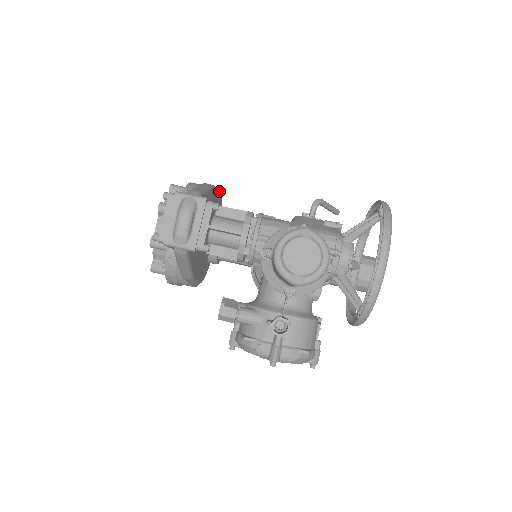
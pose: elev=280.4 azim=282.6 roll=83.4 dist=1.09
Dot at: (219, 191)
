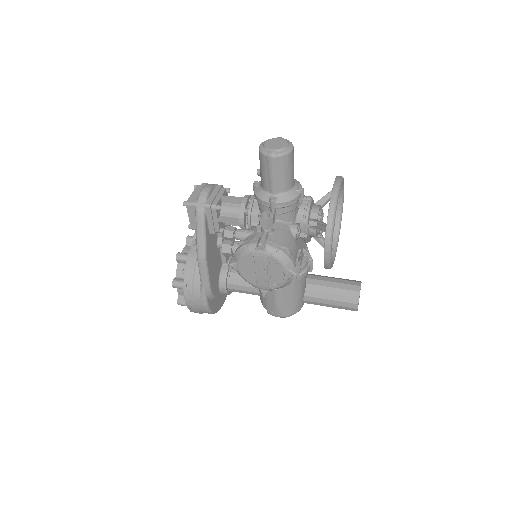
Dot at: occluded
